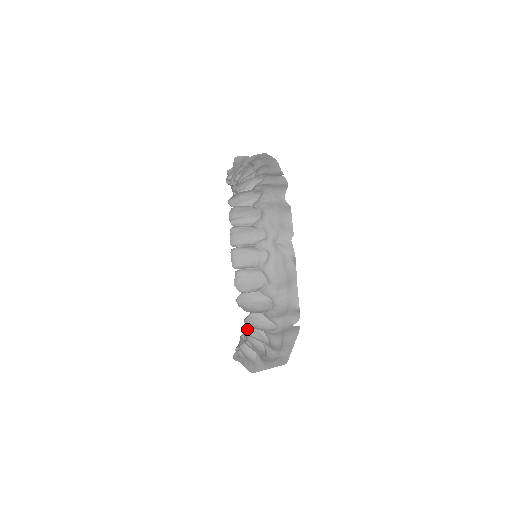
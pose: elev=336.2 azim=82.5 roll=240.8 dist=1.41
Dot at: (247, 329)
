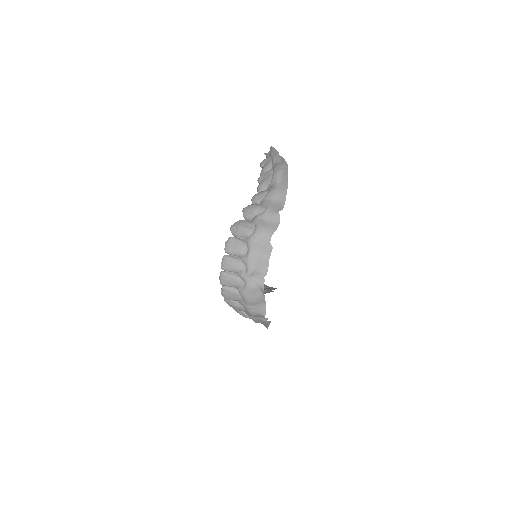
Dot at: occluded
